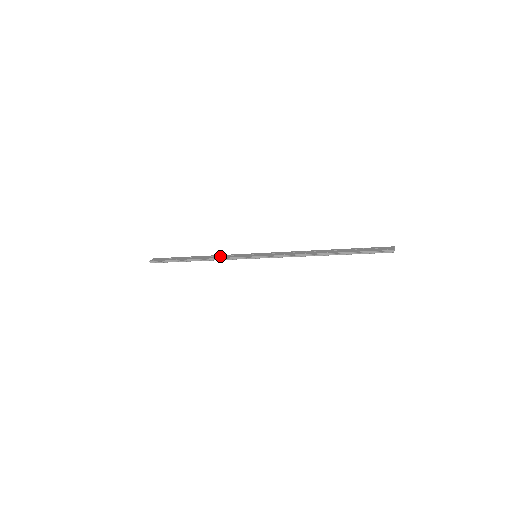
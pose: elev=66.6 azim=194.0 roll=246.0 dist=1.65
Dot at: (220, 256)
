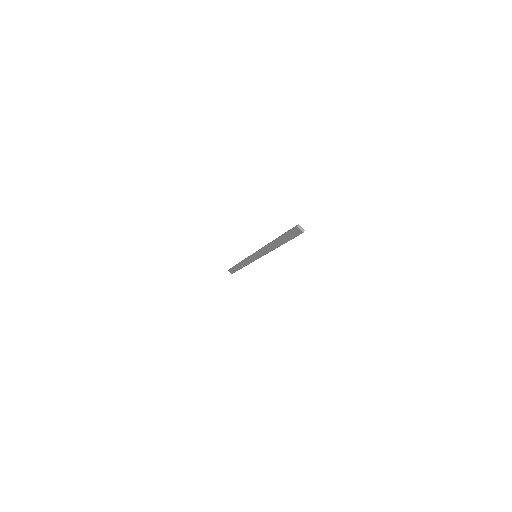
Dot at: occluded
